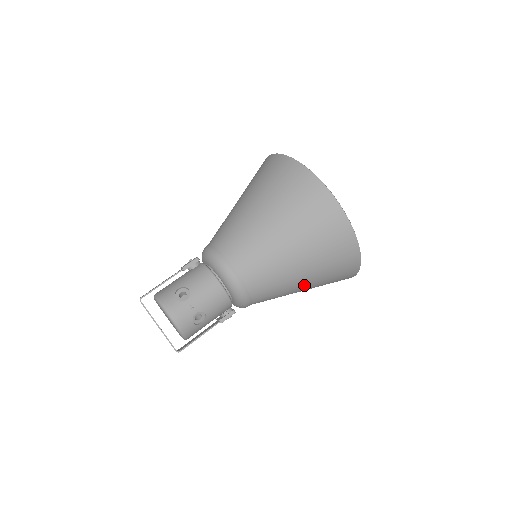
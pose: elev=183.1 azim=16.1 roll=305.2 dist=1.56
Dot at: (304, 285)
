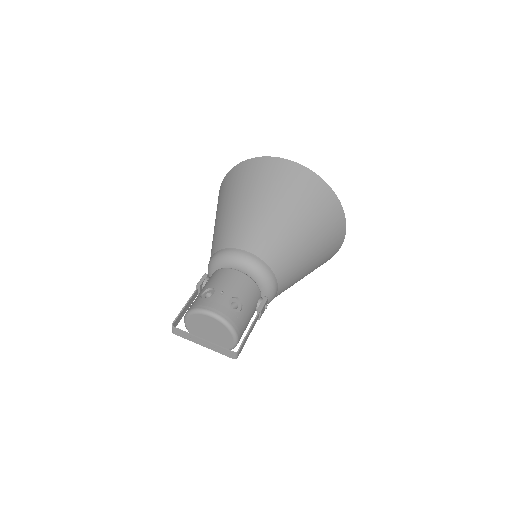
Dot at: (309, 241)
